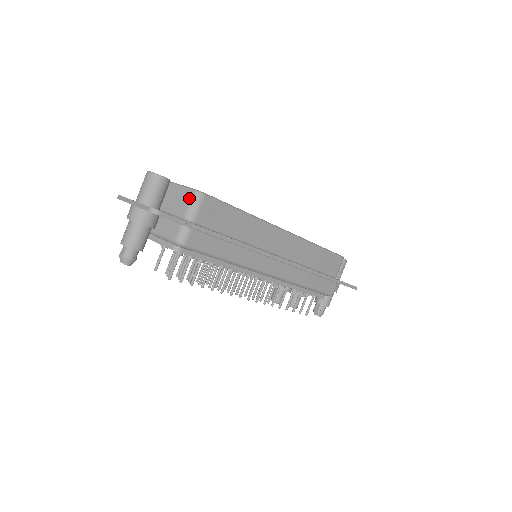
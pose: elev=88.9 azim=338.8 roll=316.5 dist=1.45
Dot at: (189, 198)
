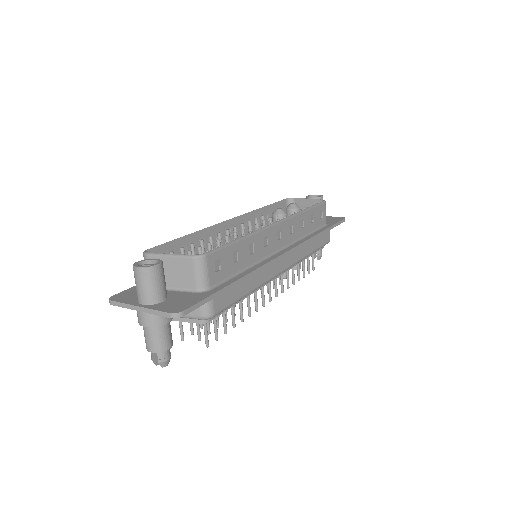
Dot at: (191, 267)
